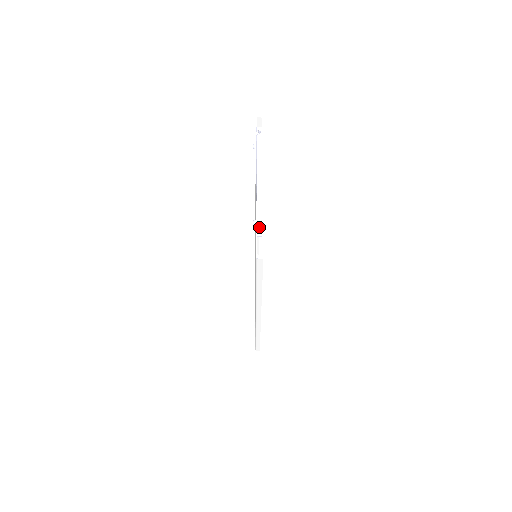
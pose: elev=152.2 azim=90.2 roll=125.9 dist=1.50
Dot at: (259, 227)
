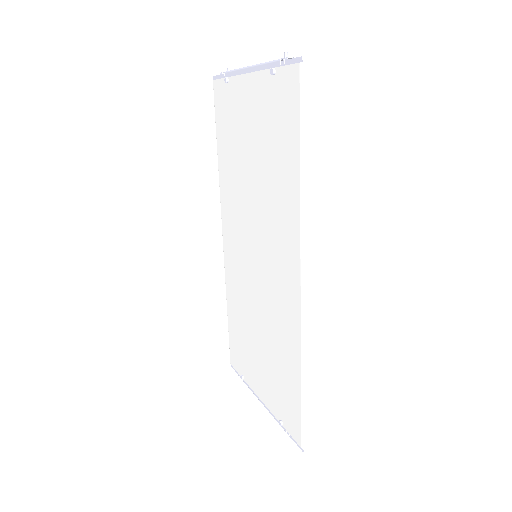
Dot at: (285, 52)
